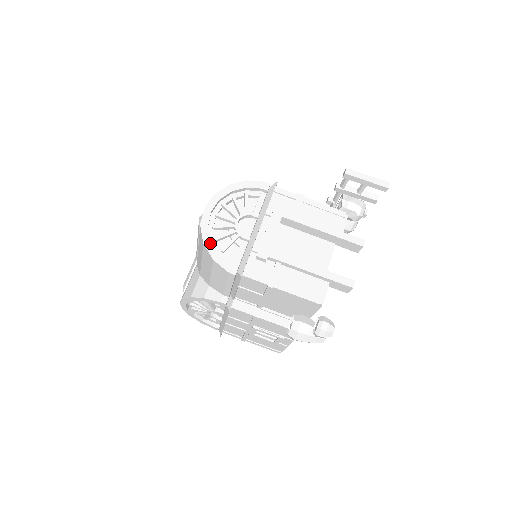
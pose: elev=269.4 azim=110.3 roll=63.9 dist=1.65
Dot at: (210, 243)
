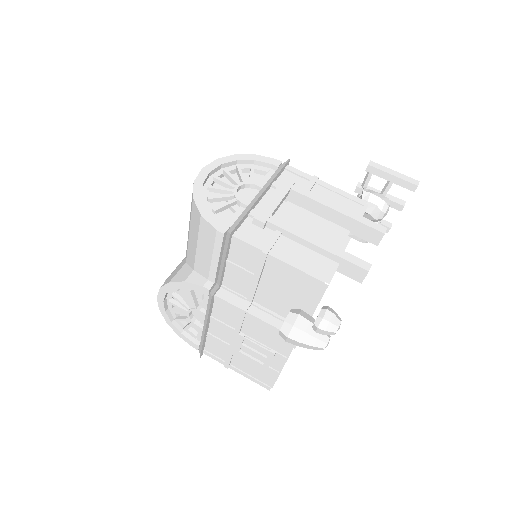
Dot at: (201, 199)
